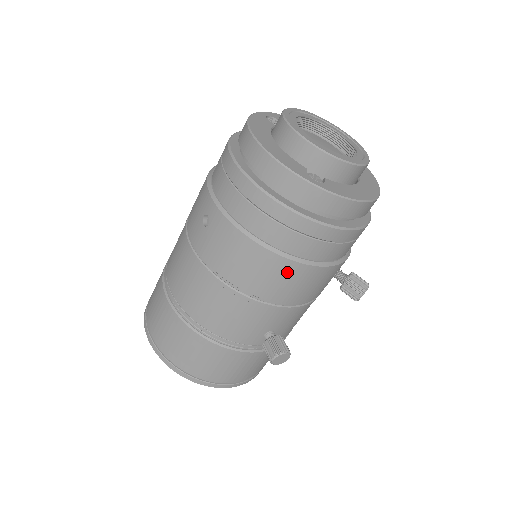
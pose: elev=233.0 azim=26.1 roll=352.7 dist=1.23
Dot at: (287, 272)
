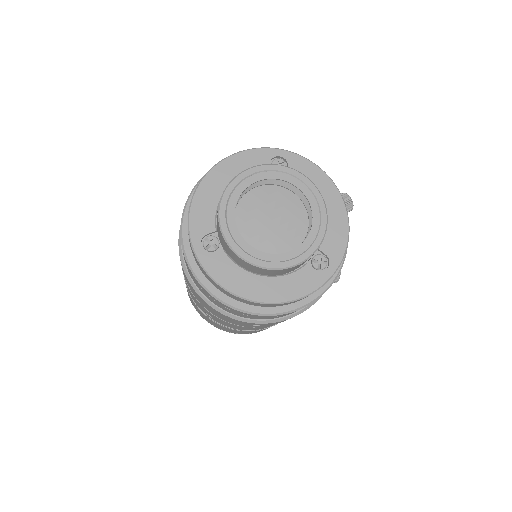
Dot at: occluded
